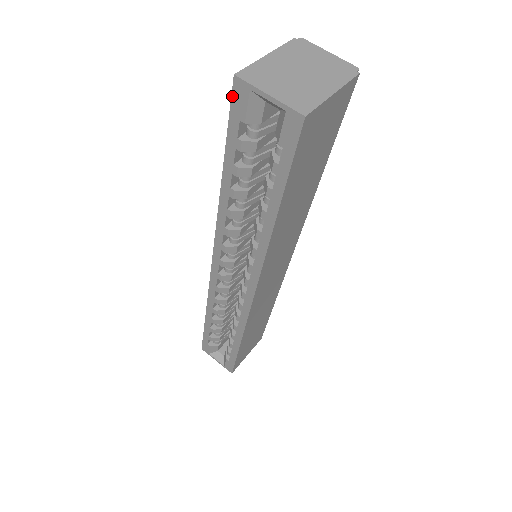
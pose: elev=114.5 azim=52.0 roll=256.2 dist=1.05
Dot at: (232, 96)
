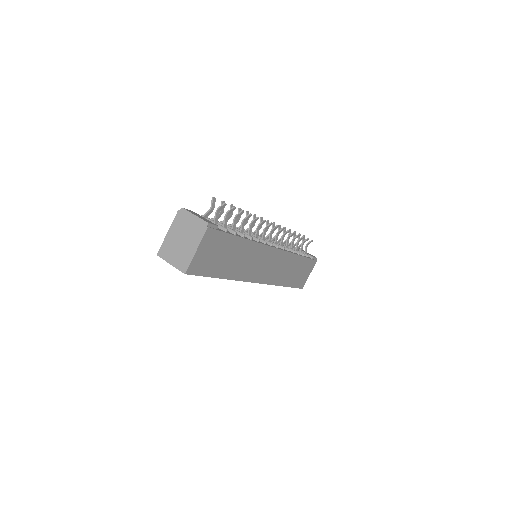
Dot at: occluded
